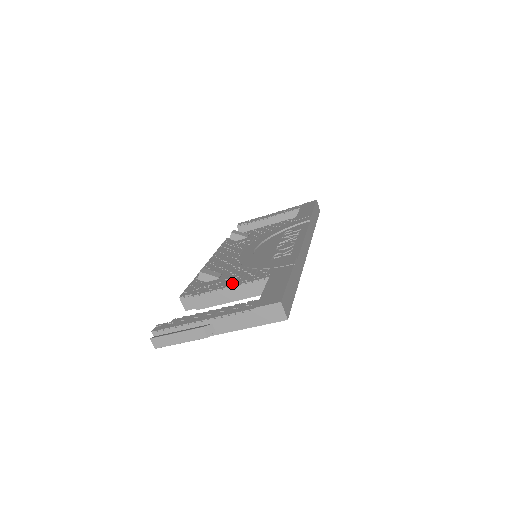
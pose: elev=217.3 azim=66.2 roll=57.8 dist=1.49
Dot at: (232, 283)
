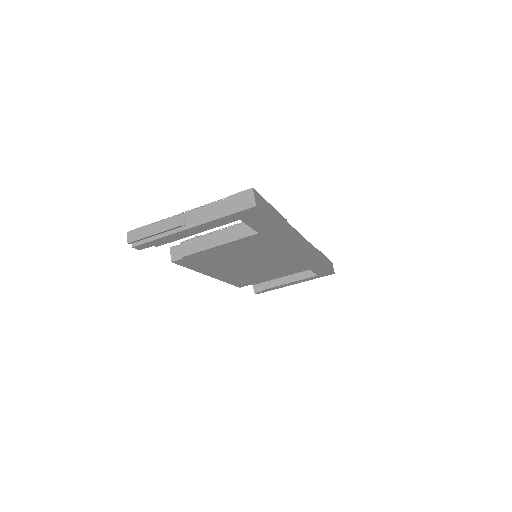
Dot at: occluded
